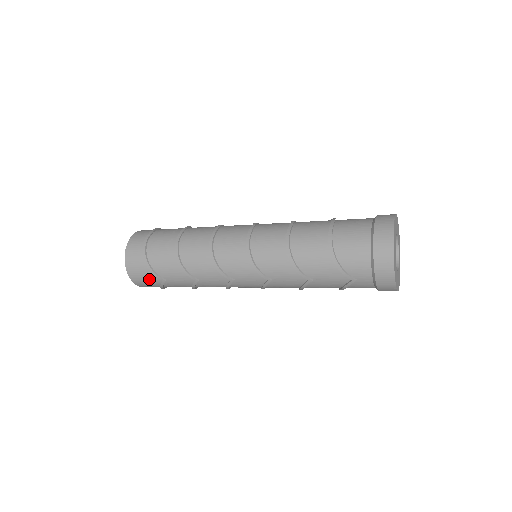
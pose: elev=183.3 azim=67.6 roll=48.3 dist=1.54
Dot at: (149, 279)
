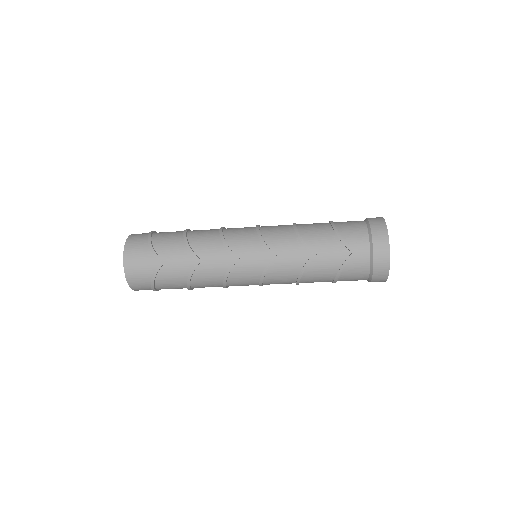
Dot at: (145, 263)
